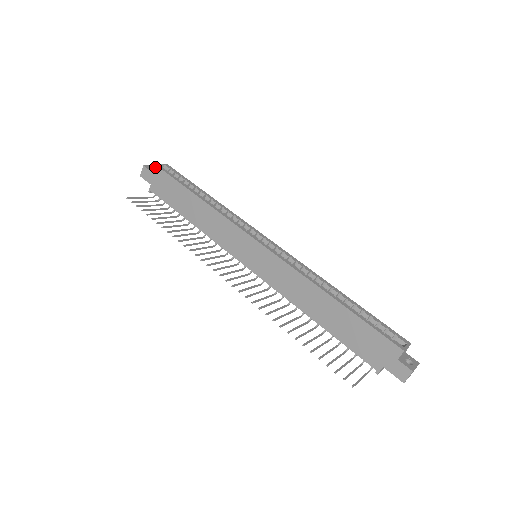
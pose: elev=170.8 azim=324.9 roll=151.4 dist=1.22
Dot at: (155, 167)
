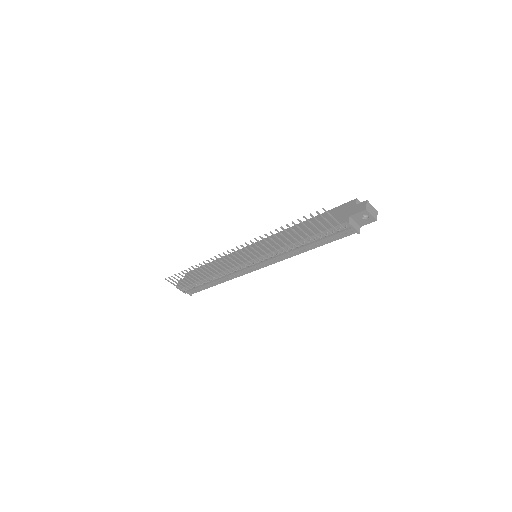
Dot at: occluded
